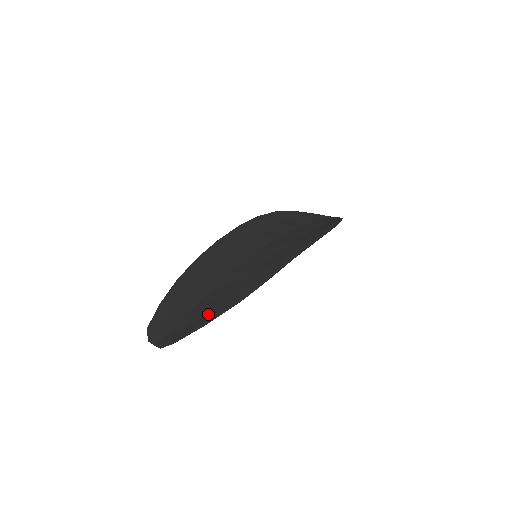
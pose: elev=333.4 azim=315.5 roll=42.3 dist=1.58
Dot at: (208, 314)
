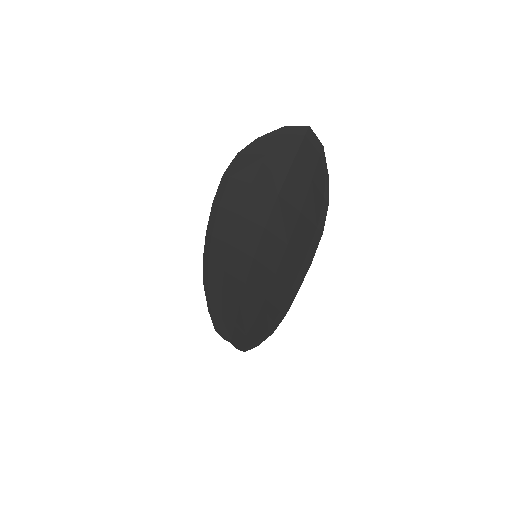
Dot at: (253, 334)
